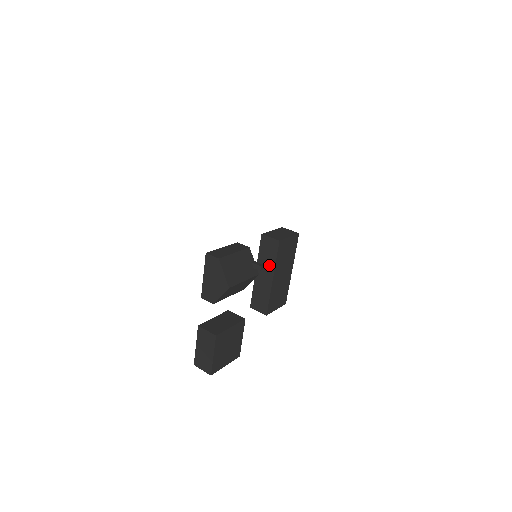
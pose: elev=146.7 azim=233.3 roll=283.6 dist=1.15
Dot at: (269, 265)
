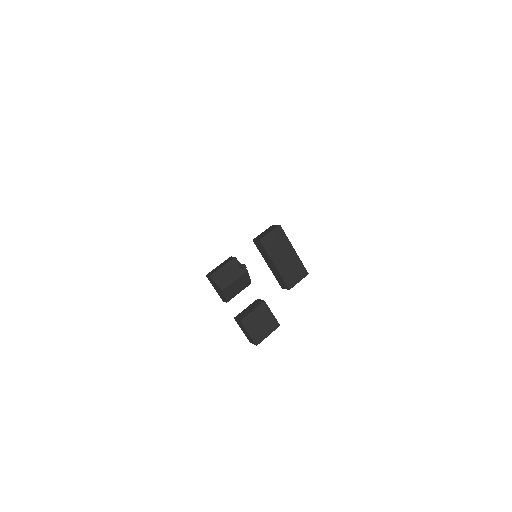
Dot at: (267, 257)
